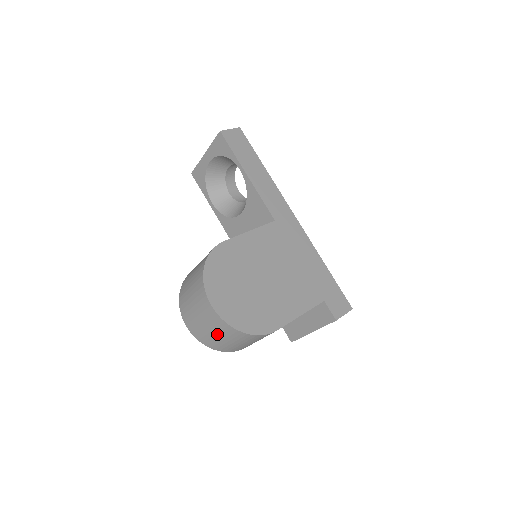
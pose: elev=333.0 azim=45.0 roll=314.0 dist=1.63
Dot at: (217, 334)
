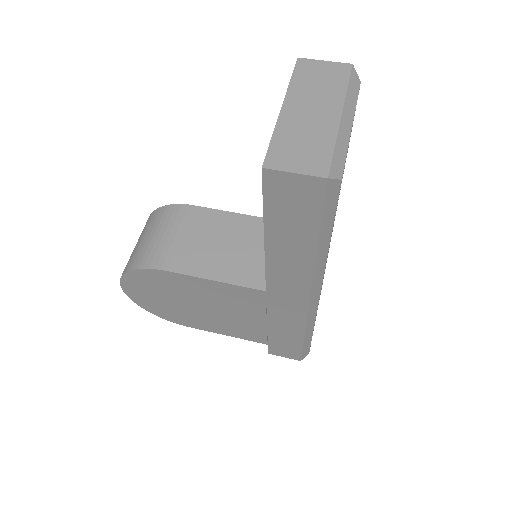
Dot at: occluded
